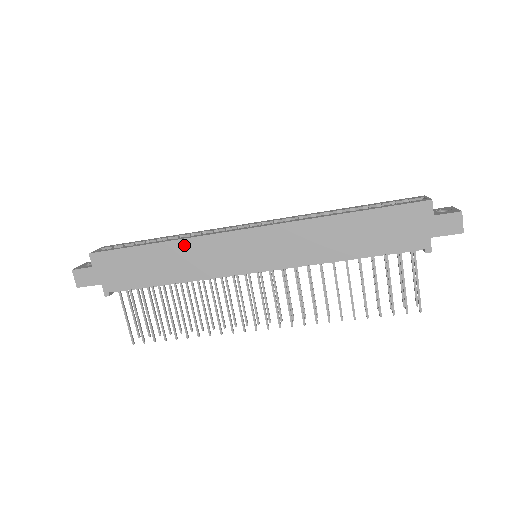
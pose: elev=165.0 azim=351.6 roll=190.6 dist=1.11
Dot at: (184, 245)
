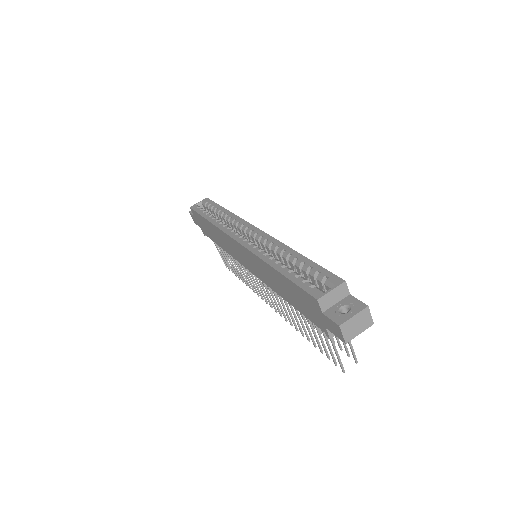
Dot at: (217, 230)
